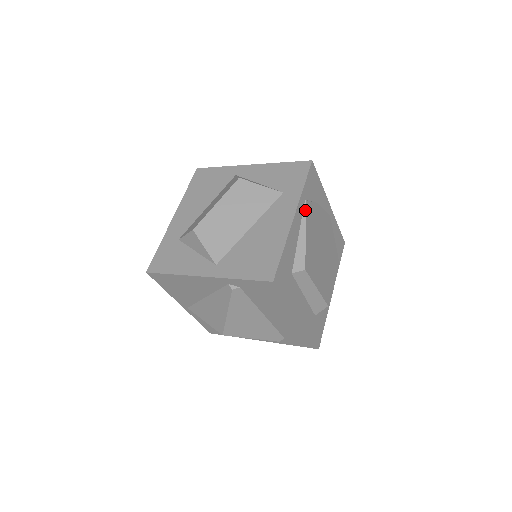
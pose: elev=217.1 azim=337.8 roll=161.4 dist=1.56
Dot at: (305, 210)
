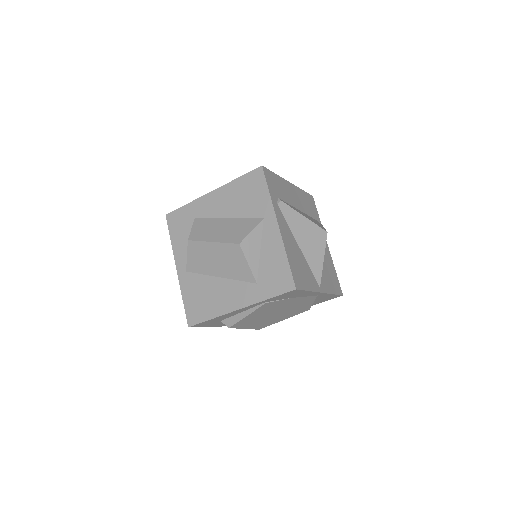
Dot at: (259, 306)
